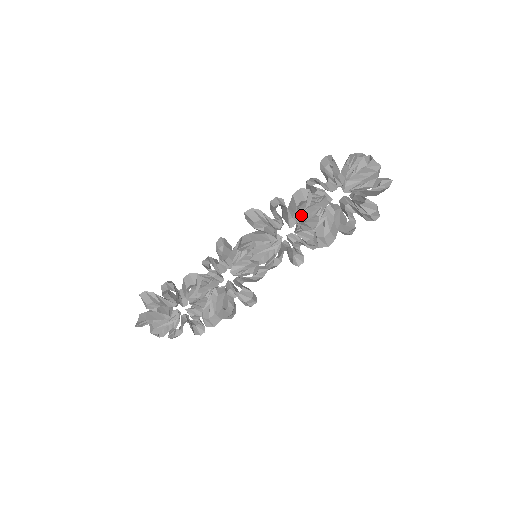
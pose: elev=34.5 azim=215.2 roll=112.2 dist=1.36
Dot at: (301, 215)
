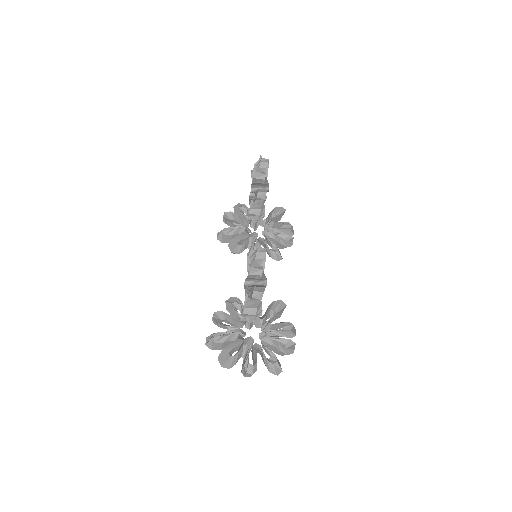
Dot at: occluded
